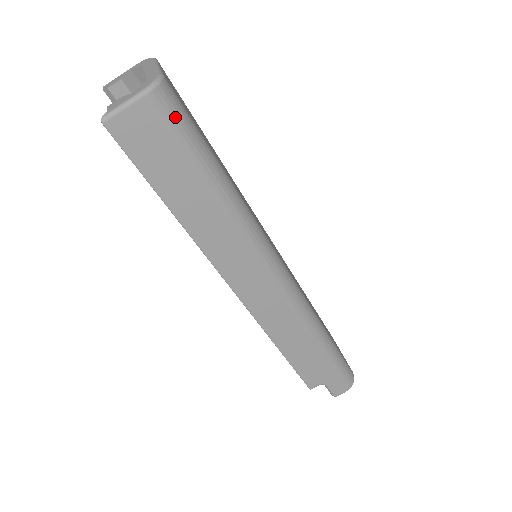
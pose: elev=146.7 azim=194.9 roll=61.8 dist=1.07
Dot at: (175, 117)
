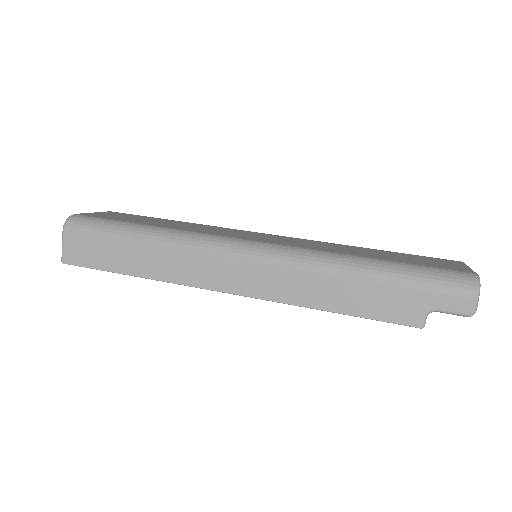
Dot at: (85, 226)
